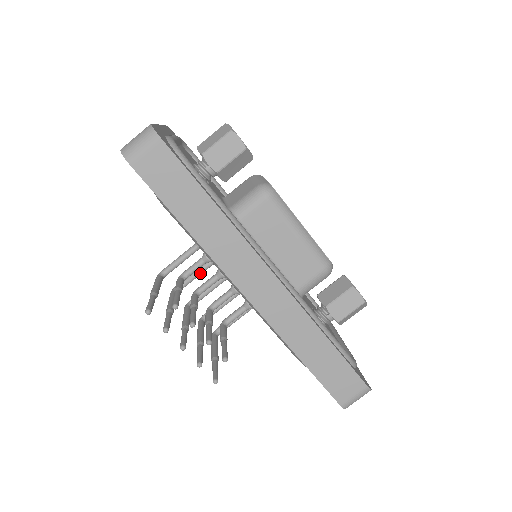
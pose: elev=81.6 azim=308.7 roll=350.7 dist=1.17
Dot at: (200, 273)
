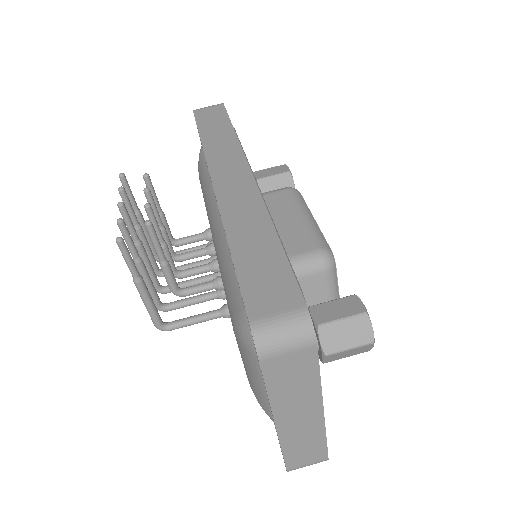
Dot at: (193, 265)
